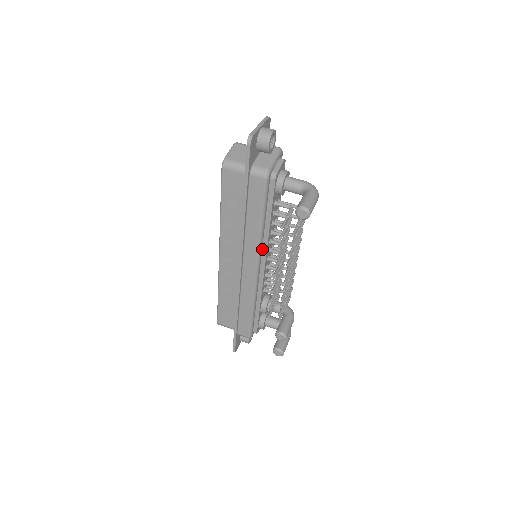
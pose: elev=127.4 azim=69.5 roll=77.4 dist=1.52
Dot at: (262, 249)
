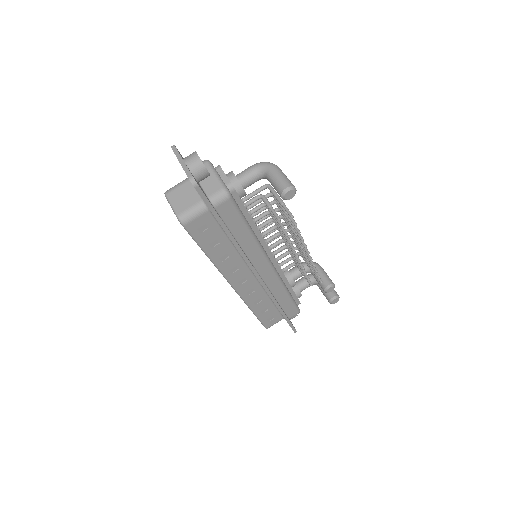
Dot at: occluded
